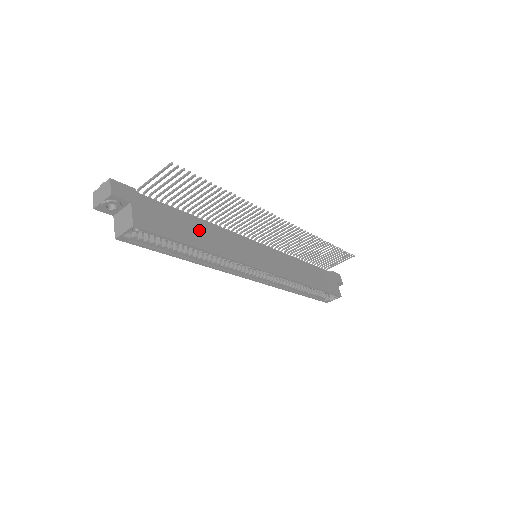
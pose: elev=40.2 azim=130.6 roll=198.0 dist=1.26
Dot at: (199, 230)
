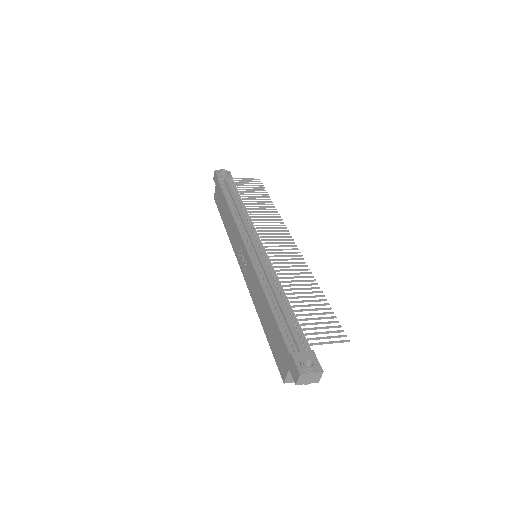
Dot at: occluded
